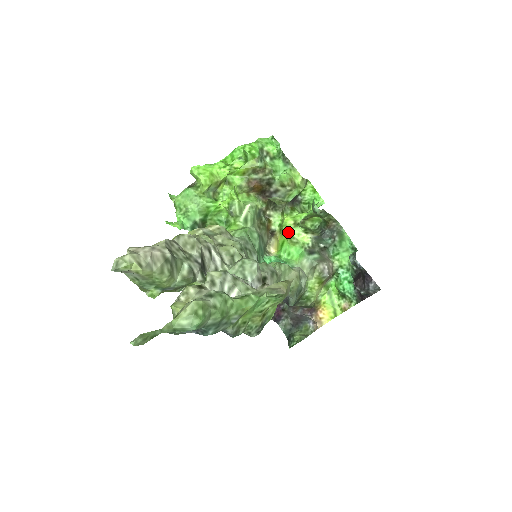
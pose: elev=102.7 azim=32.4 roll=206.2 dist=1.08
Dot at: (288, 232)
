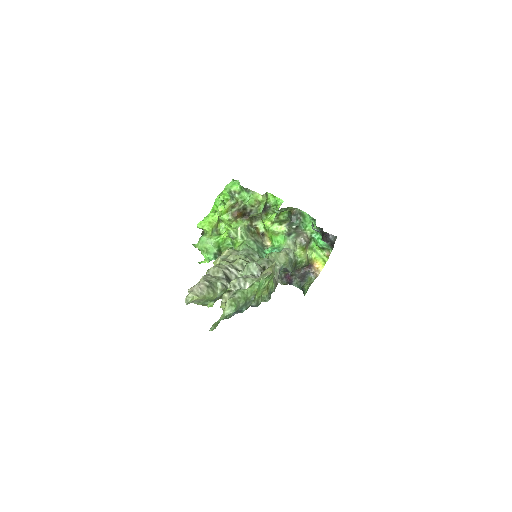
Dot at: (270, 230)
